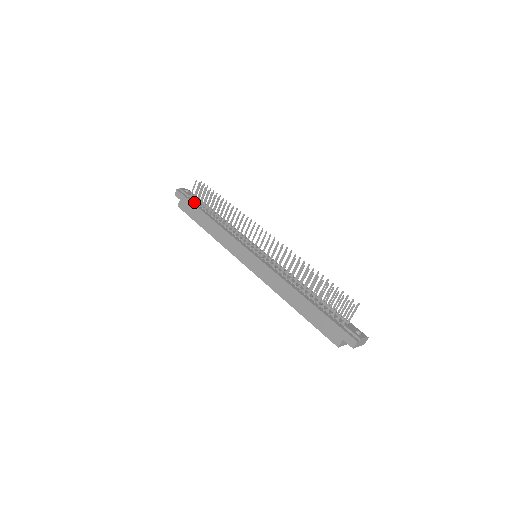
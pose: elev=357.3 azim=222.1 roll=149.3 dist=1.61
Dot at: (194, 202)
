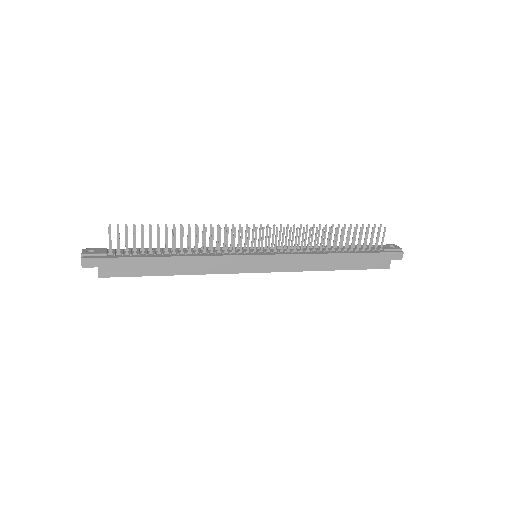
Dot at: (126, 256)
